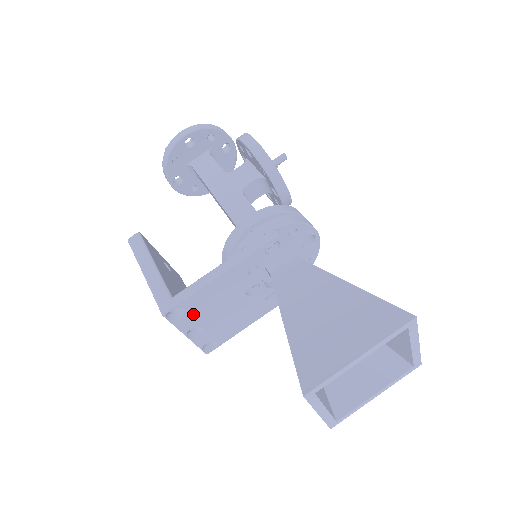
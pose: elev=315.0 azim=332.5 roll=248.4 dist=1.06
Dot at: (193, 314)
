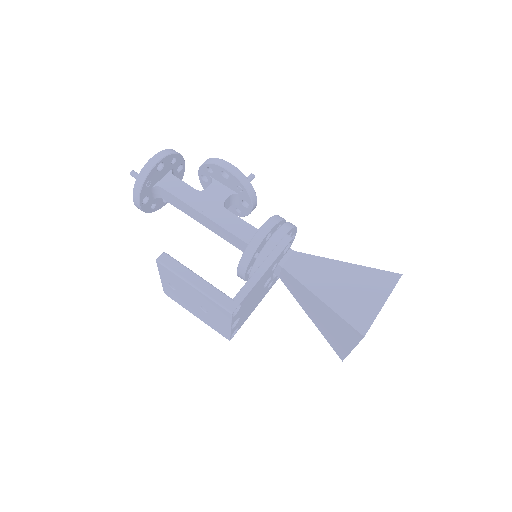
Dot at: (241, 309)
